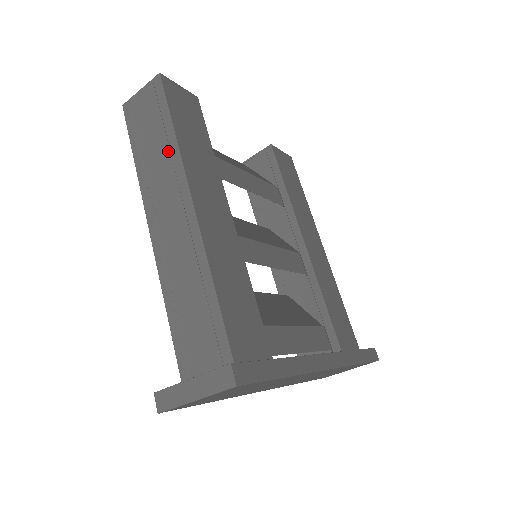
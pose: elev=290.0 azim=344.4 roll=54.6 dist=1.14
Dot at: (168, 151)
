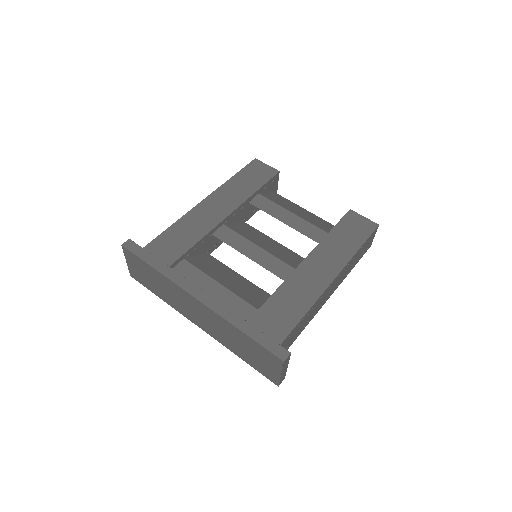
Dot at: occluded
